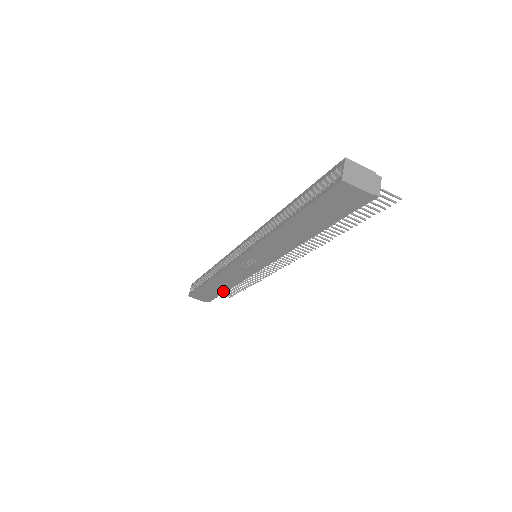
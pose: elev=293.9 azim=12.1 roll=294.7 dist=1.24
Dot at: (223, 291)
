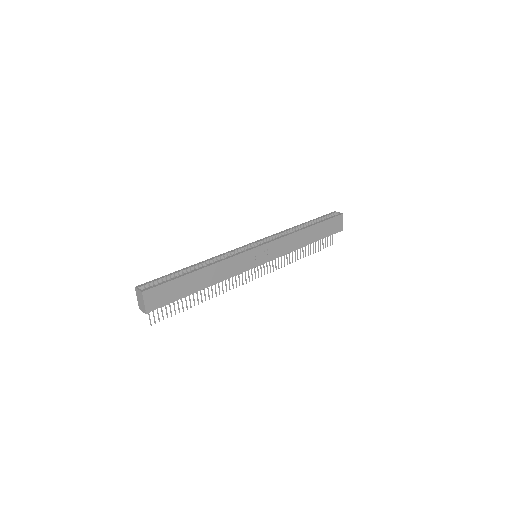
Dot at: (192, 292)
